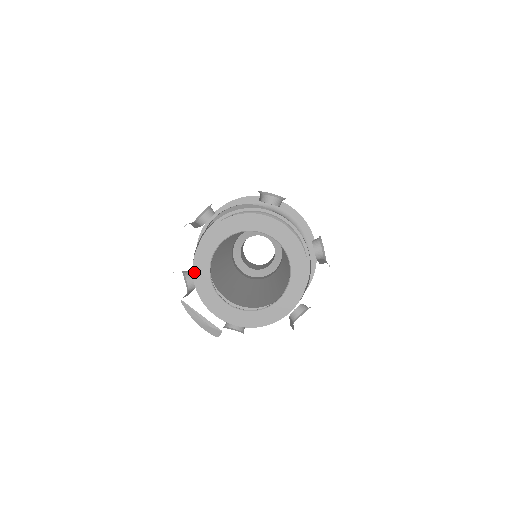
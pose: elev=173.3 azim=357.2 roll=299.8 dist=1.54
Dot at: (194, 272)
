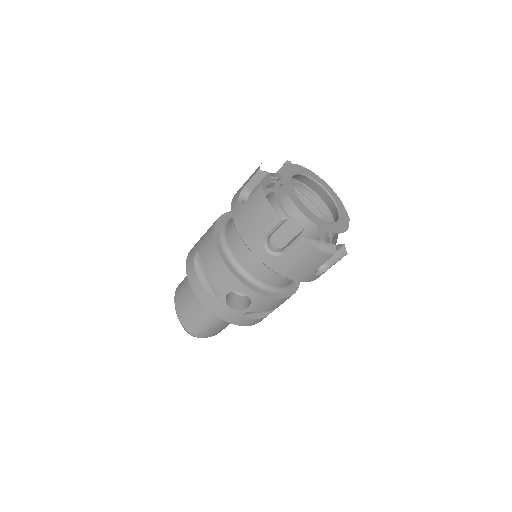
Dot at: (297, 206)
